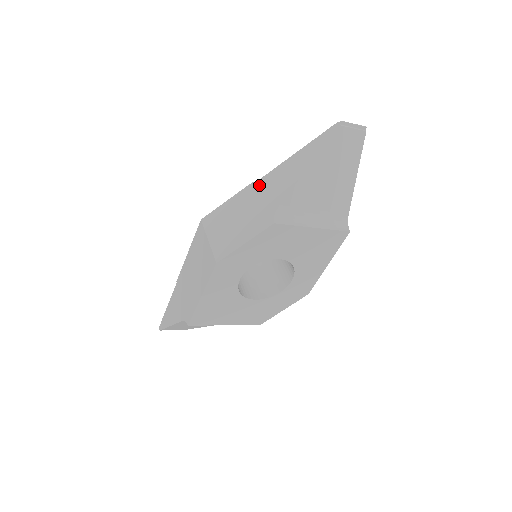
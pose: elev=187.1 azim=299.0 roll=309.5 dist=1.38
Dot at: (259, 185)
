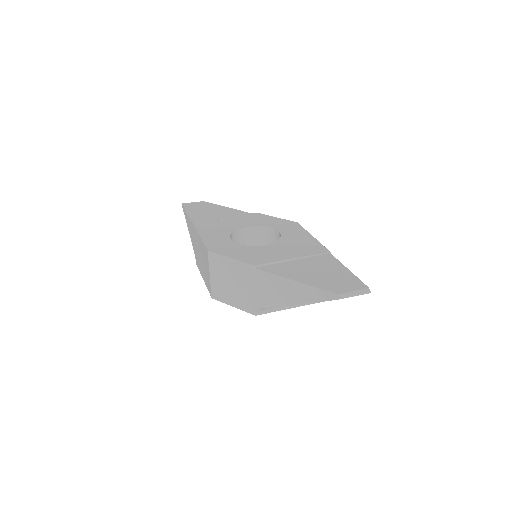
Dot at: (257, 275)
